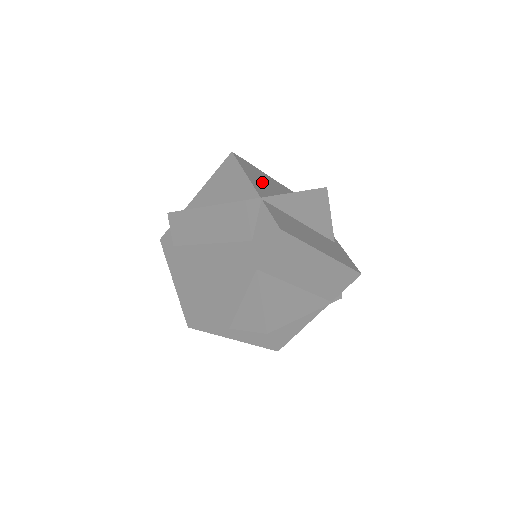
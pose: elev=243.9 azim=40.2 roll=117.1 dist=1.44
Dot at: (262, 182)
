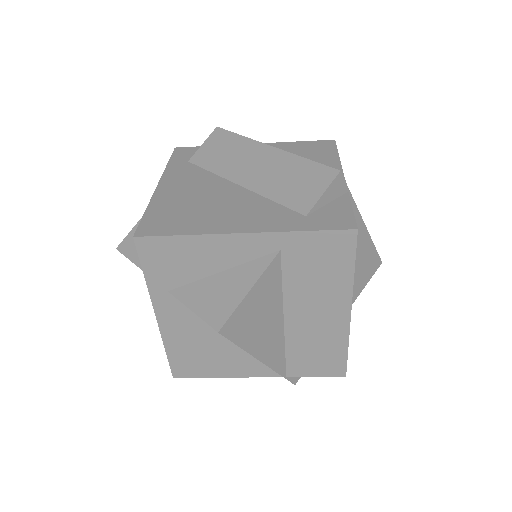
Dot at: occluded
